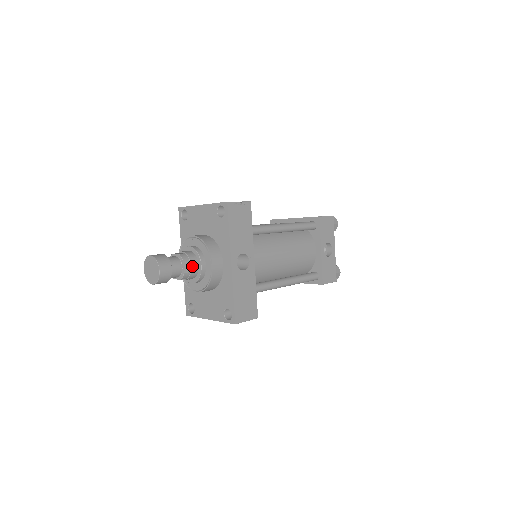
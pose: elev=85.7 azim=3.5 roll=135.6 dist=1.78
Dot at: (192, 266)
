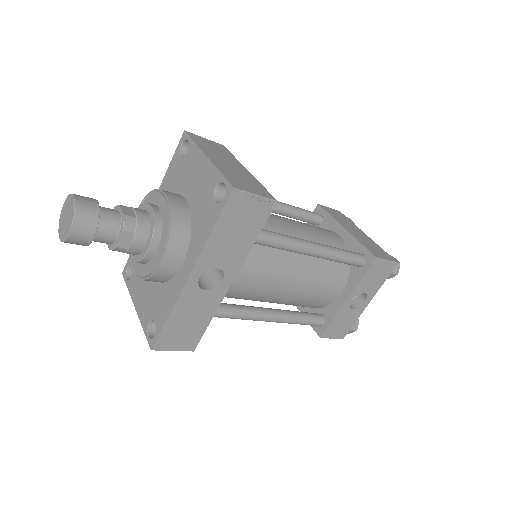
Dot at: (134, 243)
